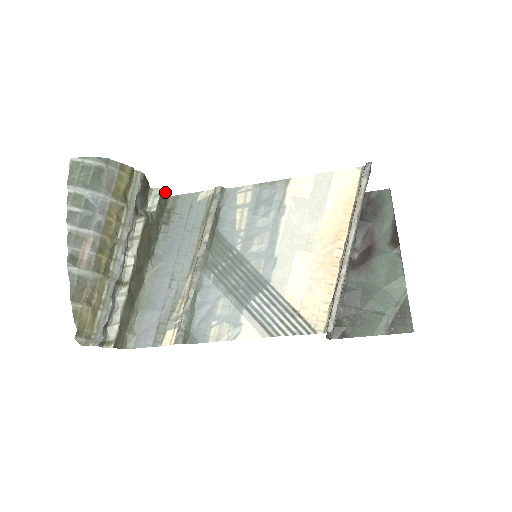
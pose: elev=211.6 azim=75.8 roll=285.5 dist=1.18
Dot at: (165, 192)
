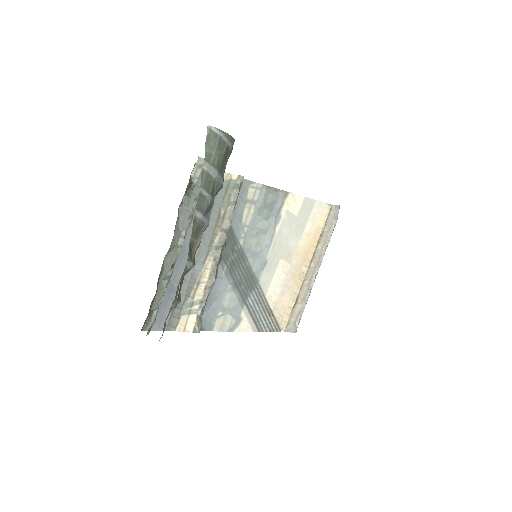
Dot at: occluded
